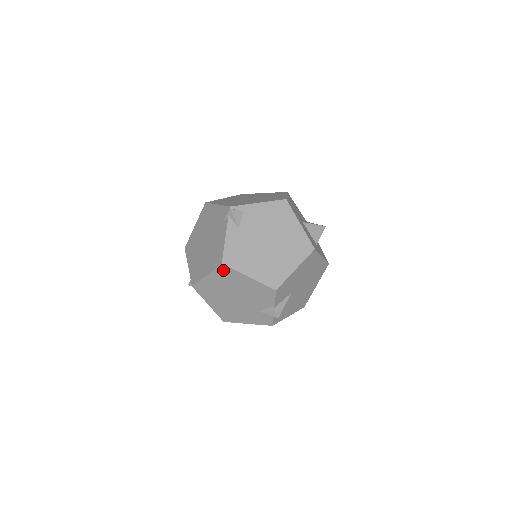
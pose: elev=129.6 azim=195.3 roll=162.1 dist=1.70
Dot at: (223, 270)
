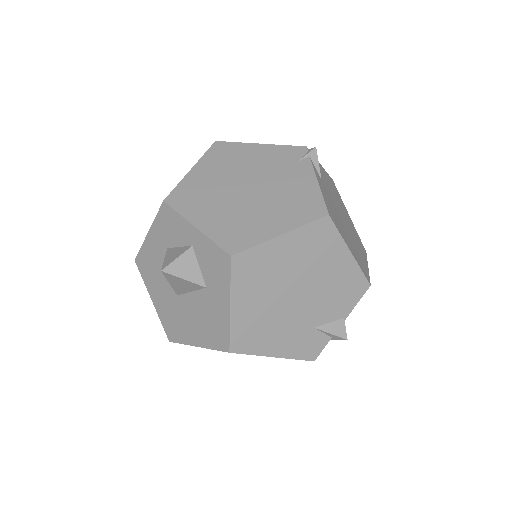
Dot at: (320, 229)
